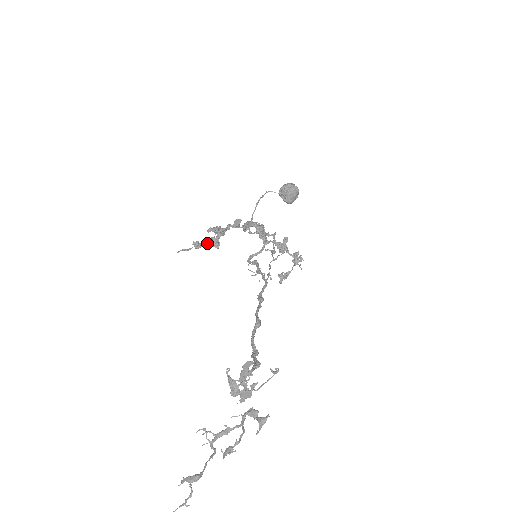
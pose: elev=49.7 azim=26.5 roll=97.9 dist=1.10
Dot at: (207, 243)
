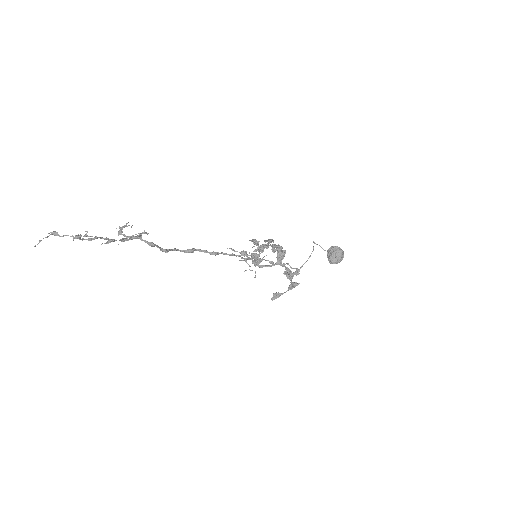
Dot at: (250, 255)
